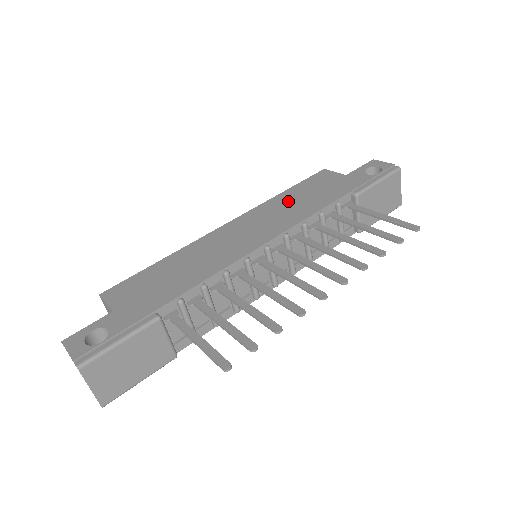
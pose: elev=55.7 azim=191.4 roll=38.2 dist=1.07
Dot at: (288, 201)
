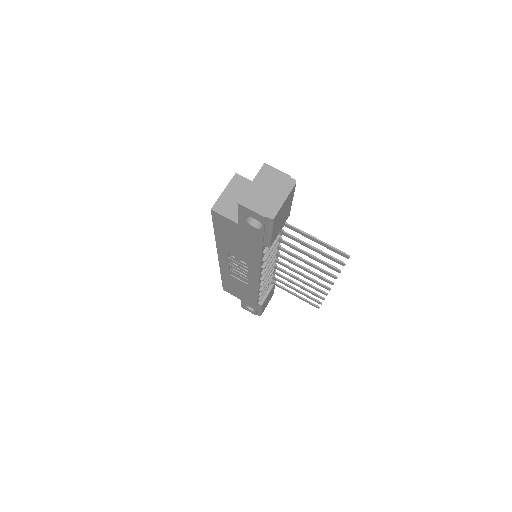
Dot at: occluded
